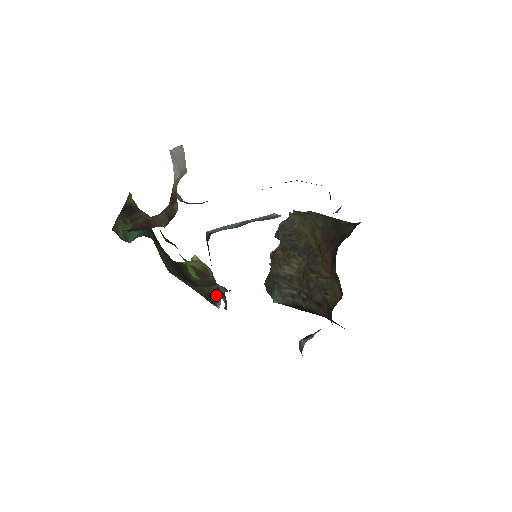
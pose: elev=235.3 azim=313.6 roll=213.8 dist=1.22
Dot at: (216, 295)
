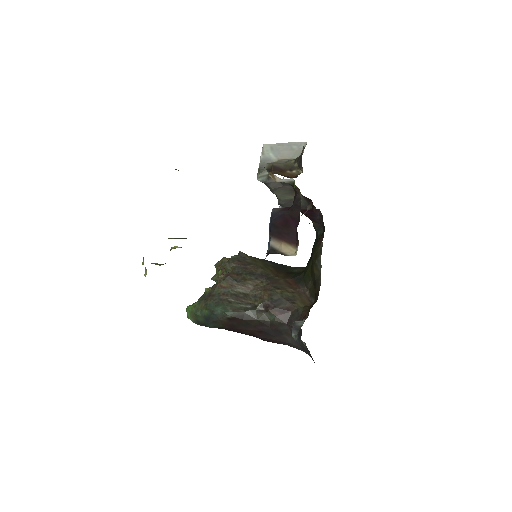
Dot at: (277, 252)
